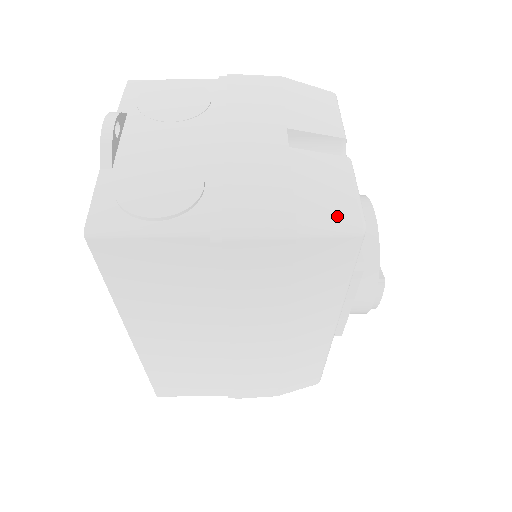
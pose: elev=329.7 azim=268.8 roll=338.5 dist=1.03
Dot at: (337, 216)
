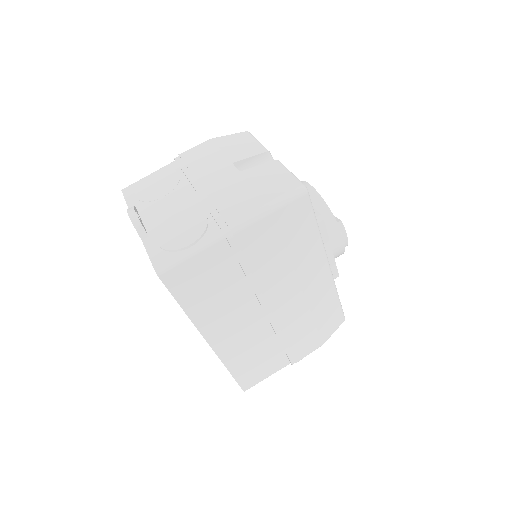
Dot at: (287, 190)
